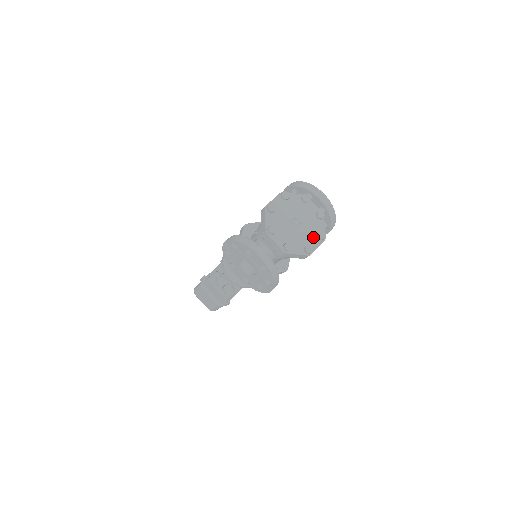
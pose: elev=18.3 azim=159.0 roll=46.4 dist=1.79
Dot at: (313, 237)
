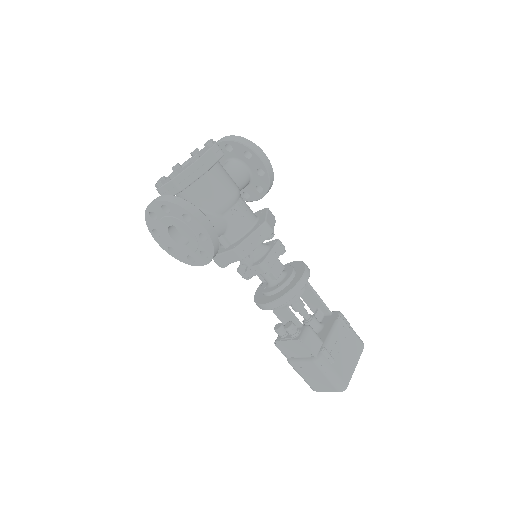
Dot at: (202, 153)
